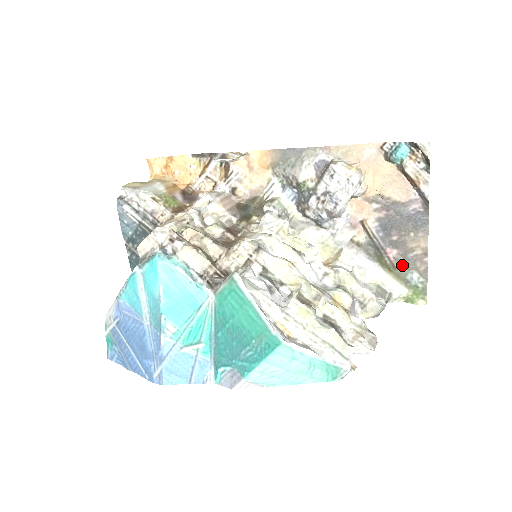
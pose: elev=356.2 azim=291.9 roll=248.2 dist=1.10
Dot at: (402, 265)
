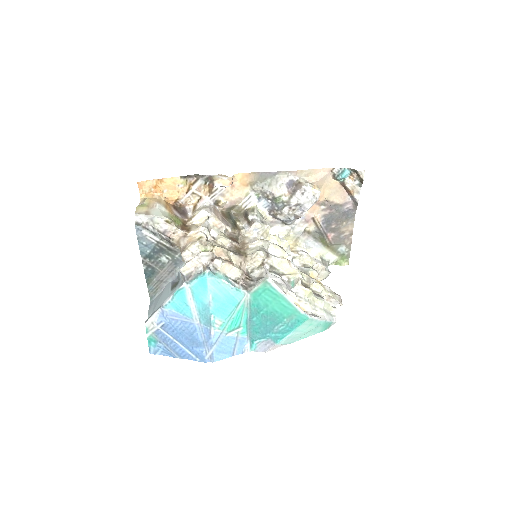
Dot at: (336, 243)
